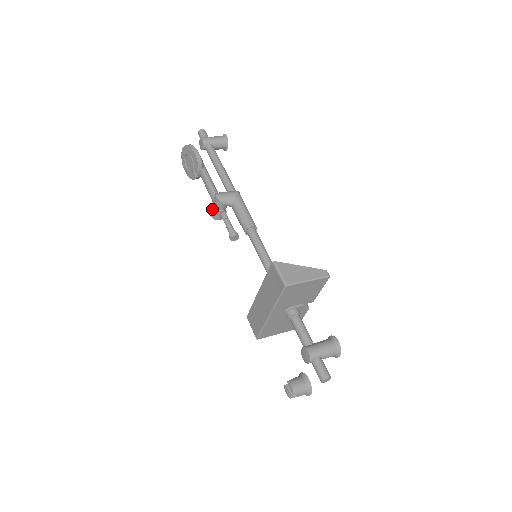
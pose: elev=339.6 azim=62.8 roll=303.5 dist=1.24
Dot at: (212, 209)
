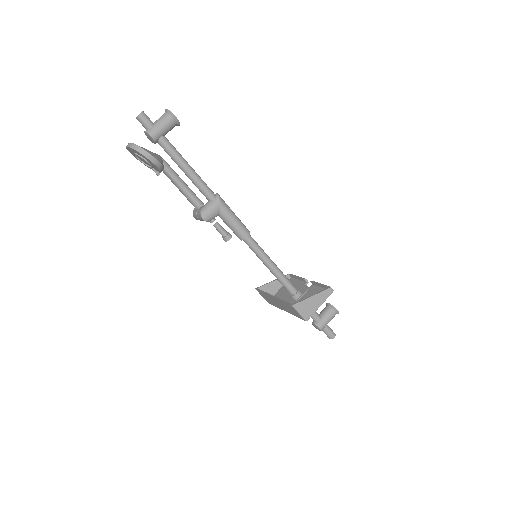
Dot at: (197, 219)
